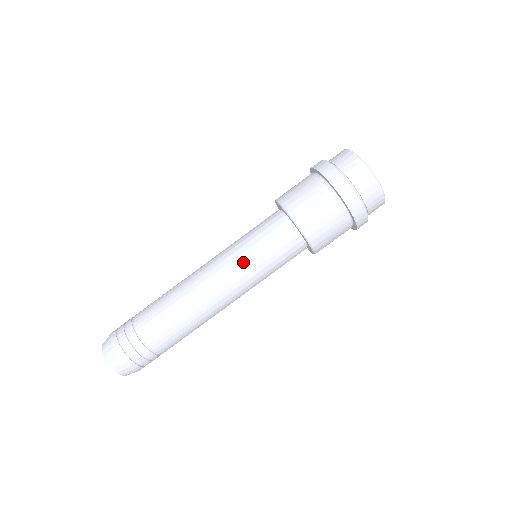
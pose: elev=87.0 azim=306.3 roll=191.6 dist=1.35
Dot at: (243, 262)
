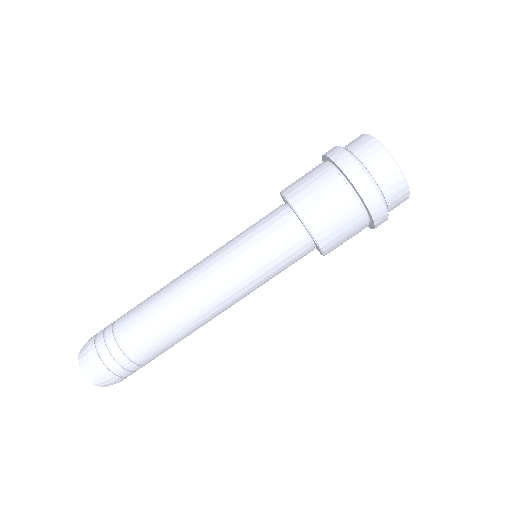
Dot at: (250, 277)
